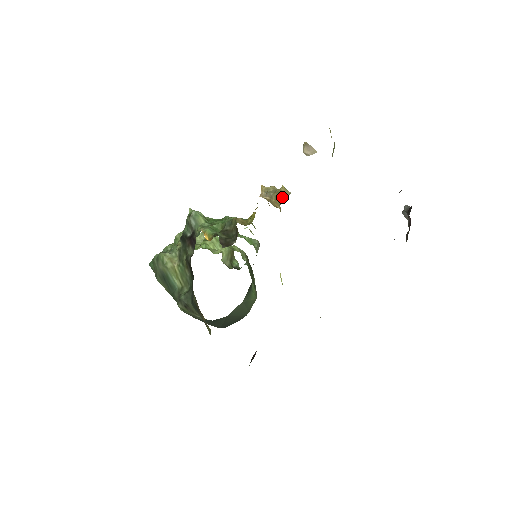
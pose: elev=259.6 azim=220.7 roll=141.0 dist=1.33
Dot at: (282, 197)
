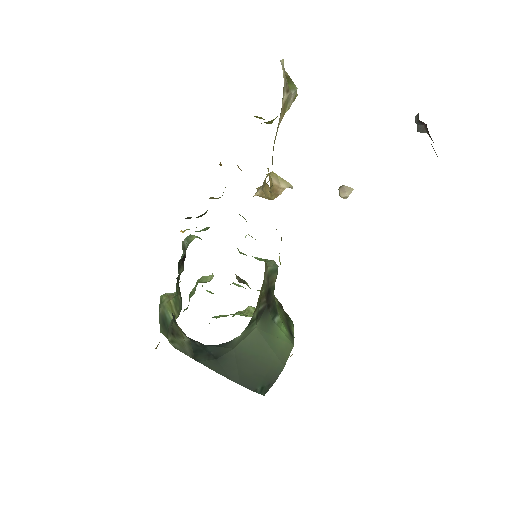
Dot at: (268, 174)
